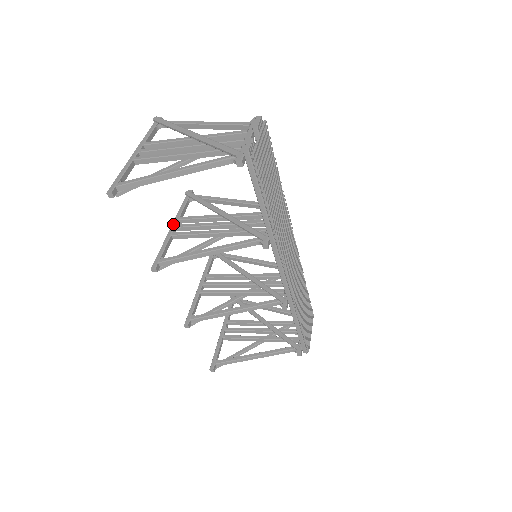
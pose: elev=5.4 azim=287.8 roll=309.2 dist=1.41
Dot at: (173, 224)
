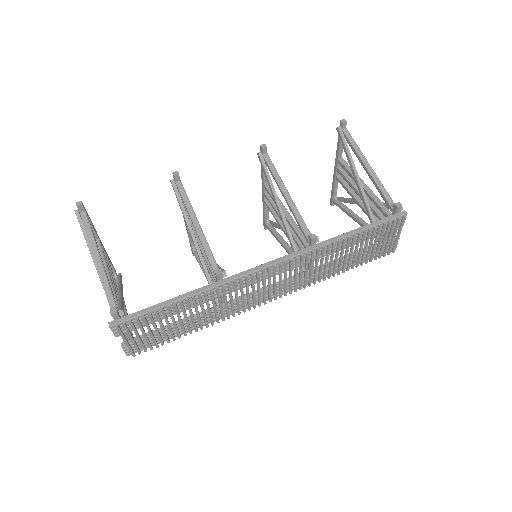
Dot at: (183, 217)
